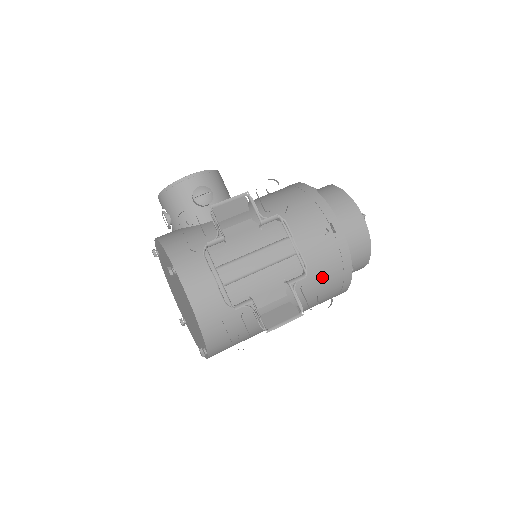
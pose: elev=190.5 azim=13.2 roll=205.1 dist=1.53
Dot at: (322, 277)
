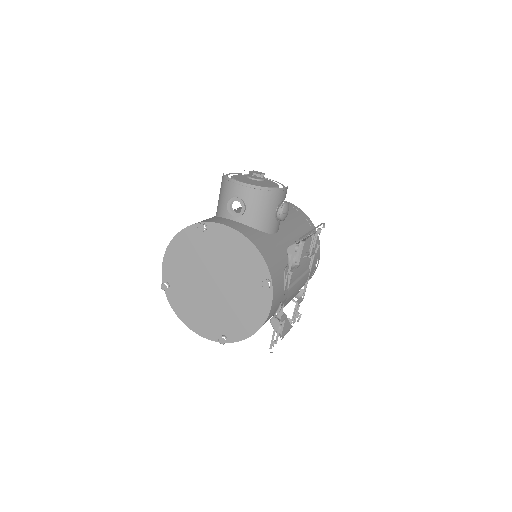
Dot at: occluded
